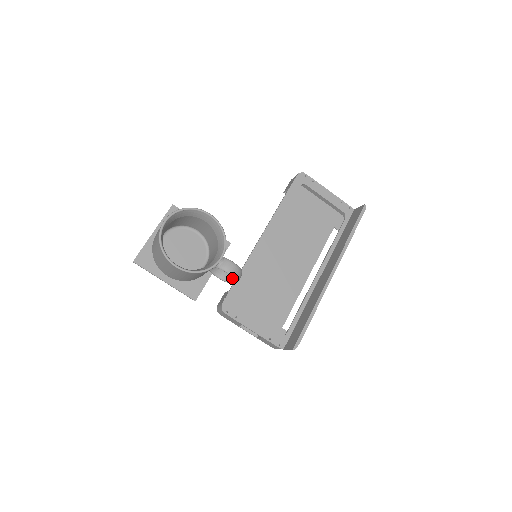
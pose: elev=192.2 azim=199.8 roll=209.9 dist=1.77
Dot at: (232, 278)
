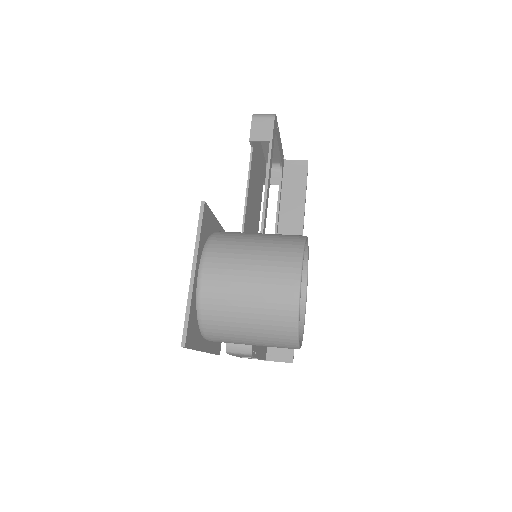
Dot at: occluded
